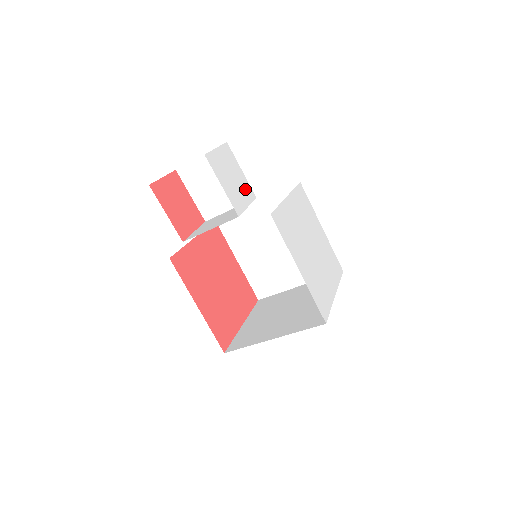
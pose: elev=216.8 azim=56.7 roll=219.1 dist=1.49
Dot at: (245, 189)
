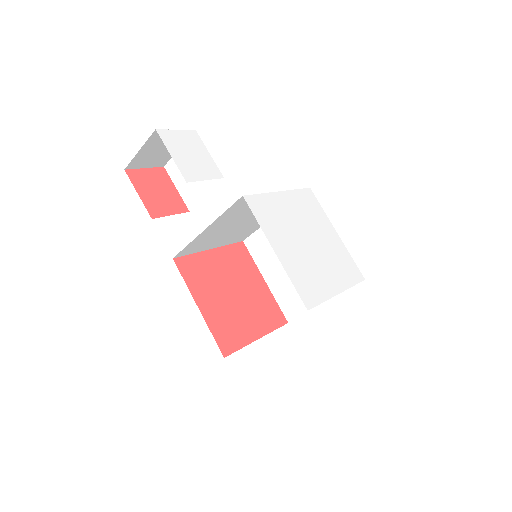
Dot at: (208, 167)
